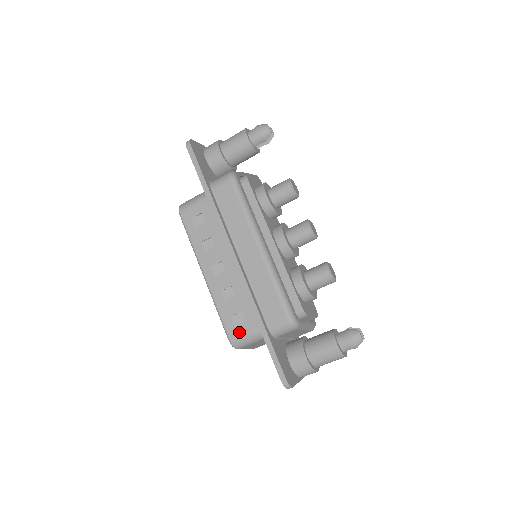
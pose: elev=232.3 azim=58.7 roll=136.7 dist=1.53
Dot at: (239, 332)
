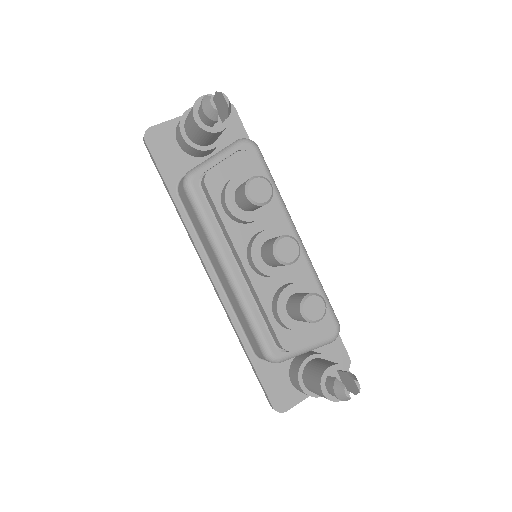
Dot at: occluded
